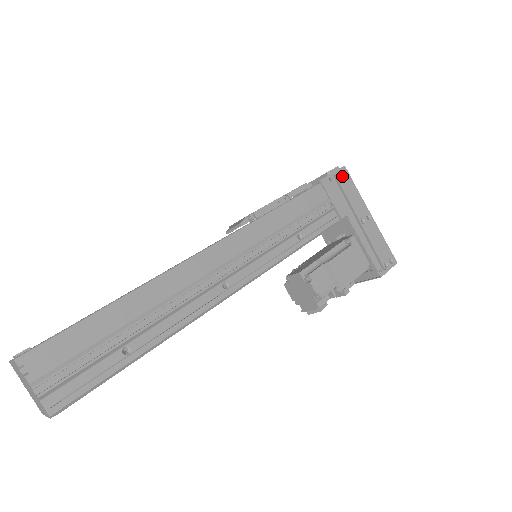
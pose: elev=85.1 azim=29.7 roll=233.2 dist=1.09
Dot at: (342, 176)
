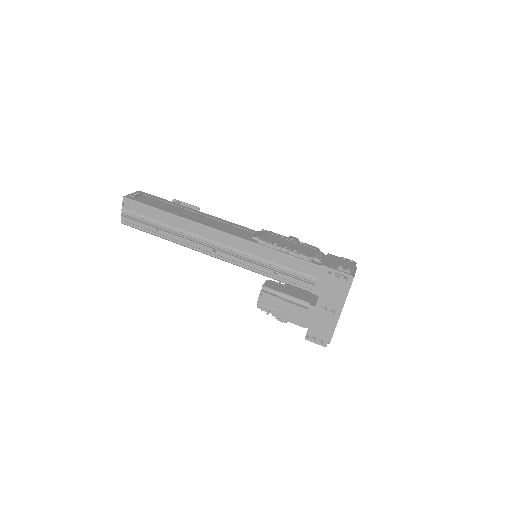
Dot at: (340, 278)
